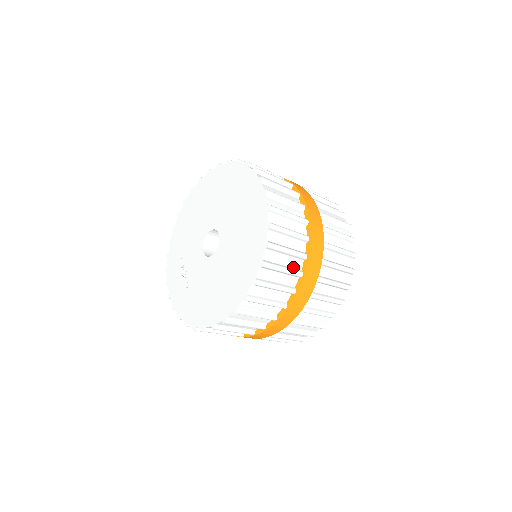
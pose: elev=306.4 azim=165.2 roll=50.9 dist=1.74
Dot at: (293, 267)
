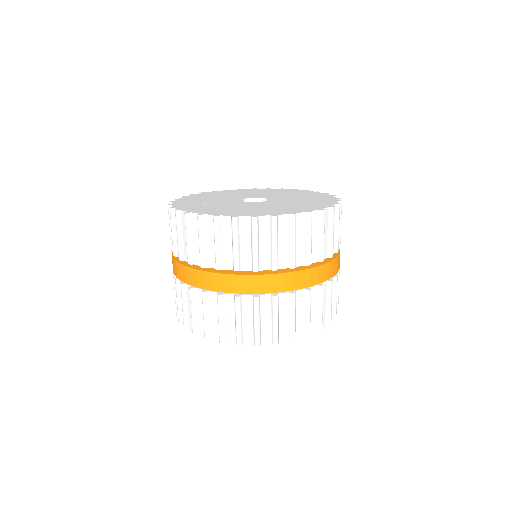
Dot at: occluded
